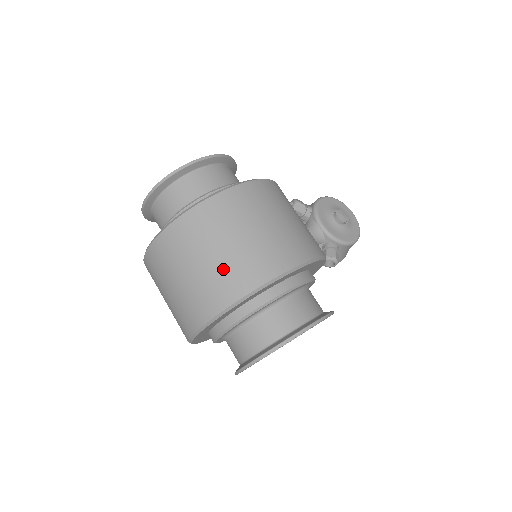
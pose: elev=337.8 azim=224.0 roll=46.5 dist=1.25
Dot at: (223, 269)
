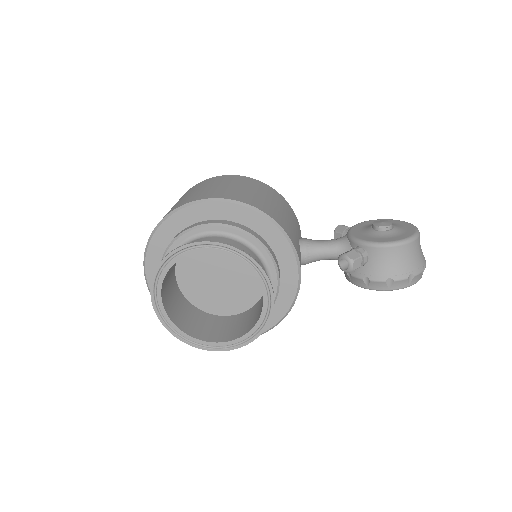
Dot at: occluded
